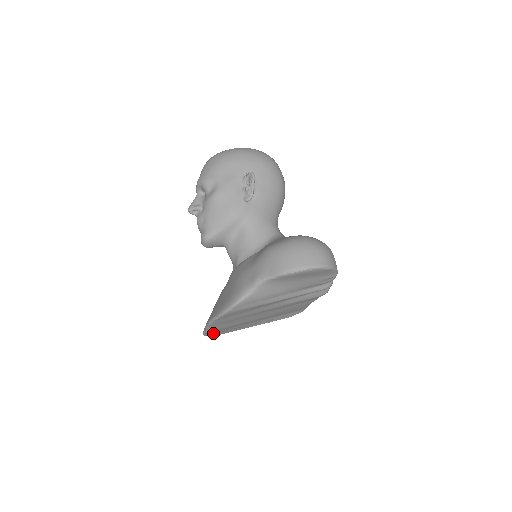
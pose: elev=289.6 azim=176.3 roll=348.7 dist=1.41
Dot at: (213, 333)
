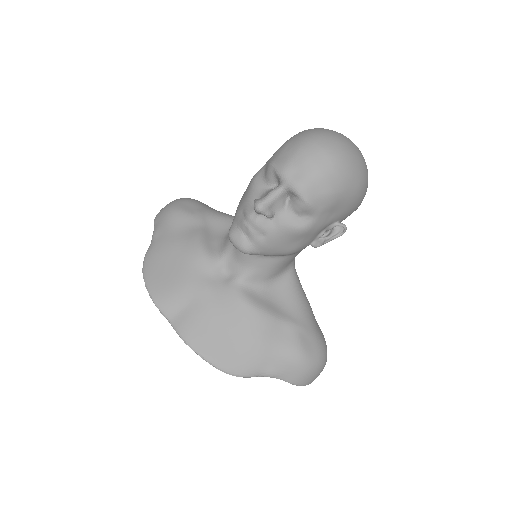
Dot at: occluded
